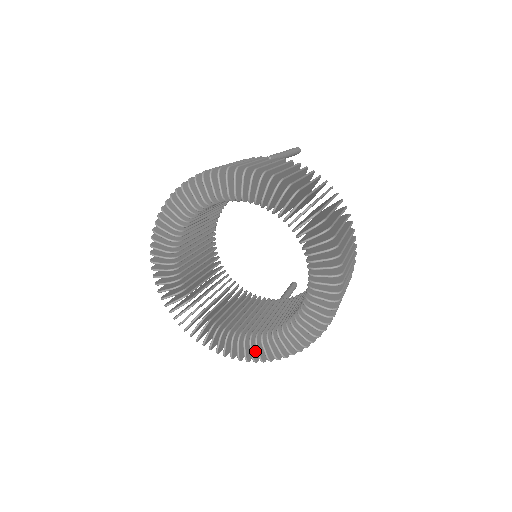
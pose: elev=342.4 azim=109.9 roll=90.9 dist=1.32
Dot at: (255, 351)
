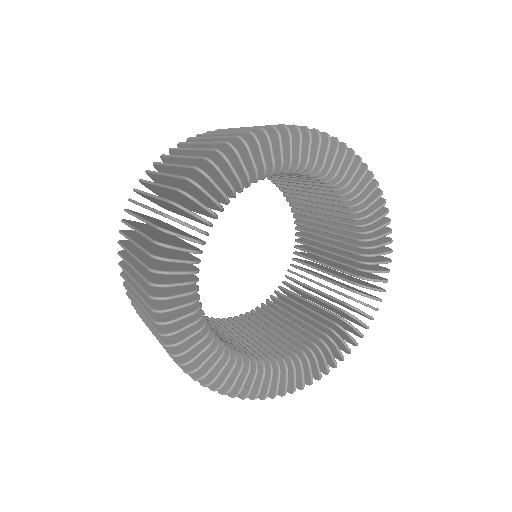
Dot at: (265, 383)
